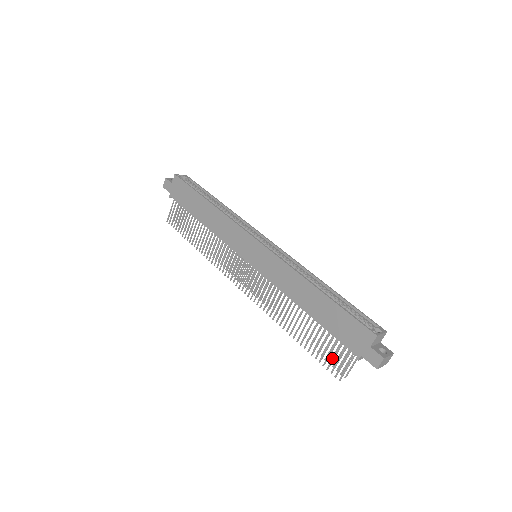
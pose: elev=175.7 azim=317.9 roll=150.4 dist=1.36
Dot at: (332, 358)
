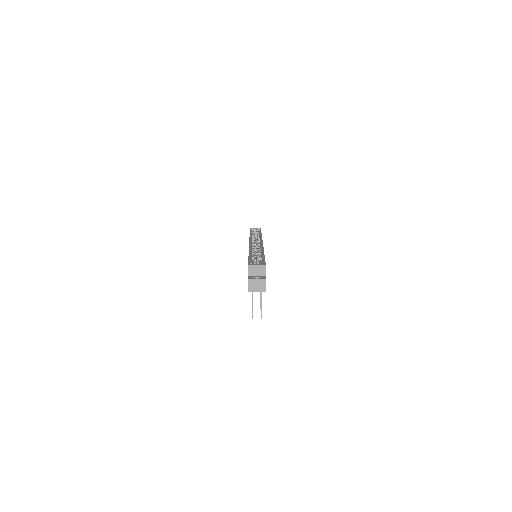
Dot at: occluded
